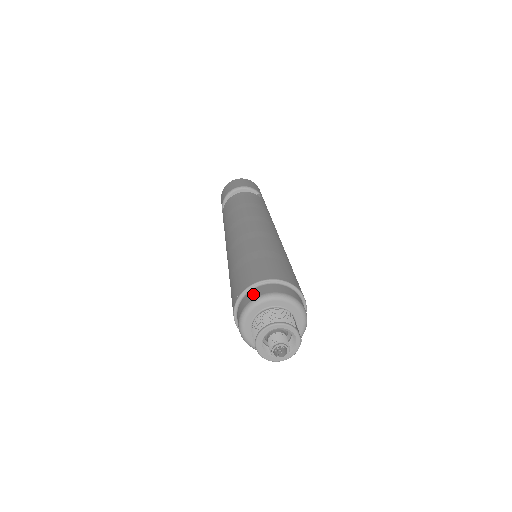
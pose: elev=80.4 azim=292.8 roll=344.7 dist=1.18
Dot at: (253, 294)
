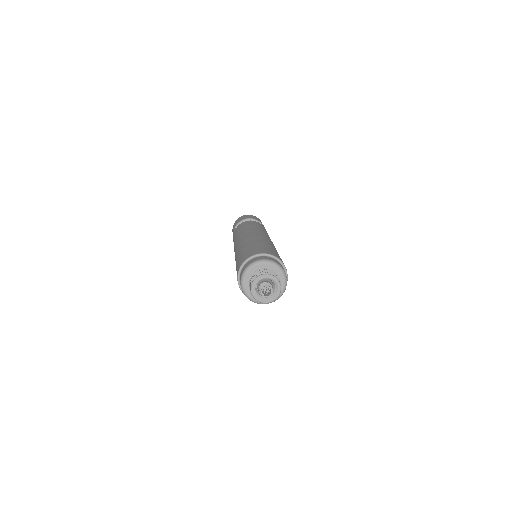
Dot at: (261, 258)
